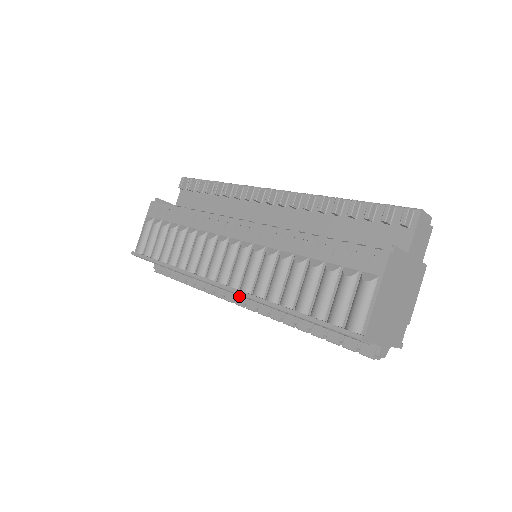
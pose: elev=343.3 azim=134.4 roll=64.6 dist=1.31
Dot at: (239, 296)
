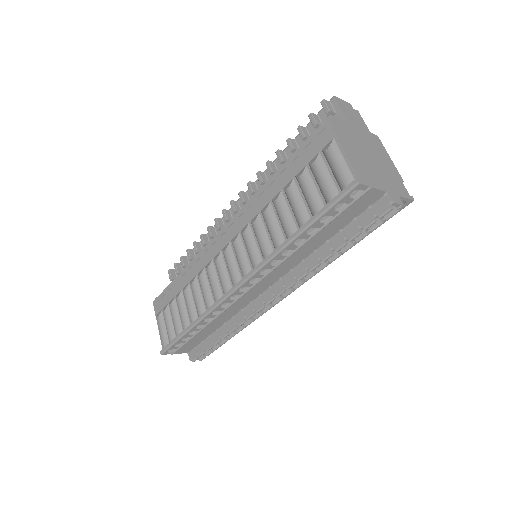
Dot at: (265, 295)
